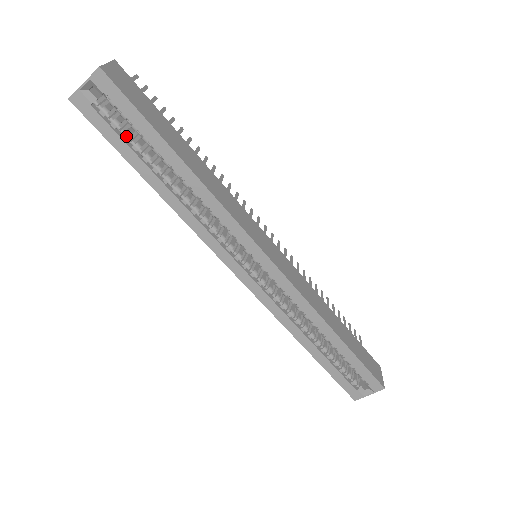
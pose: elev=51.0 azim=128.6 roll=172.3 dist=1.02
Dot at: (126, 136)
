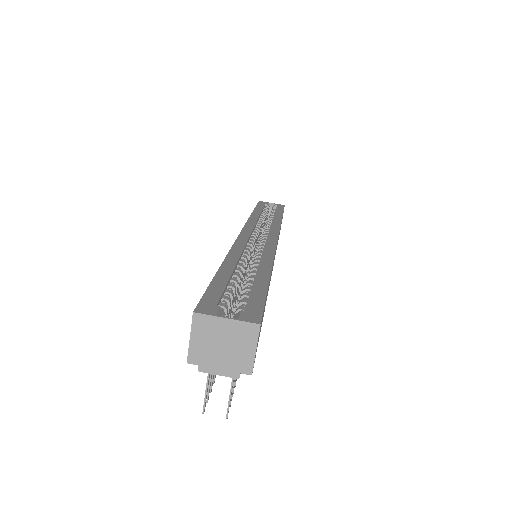
Dot at: (266, 210)
